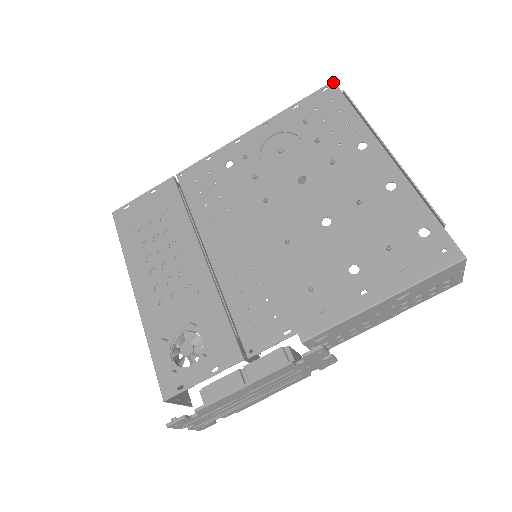
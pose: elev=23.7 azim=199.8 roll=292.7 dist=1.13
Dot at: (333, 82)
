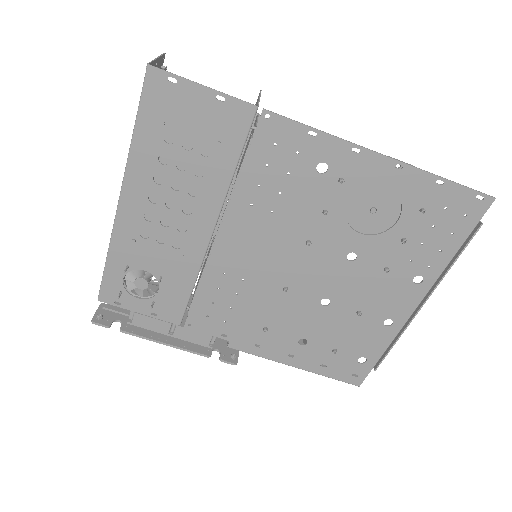
Dot at: (493, 200)
